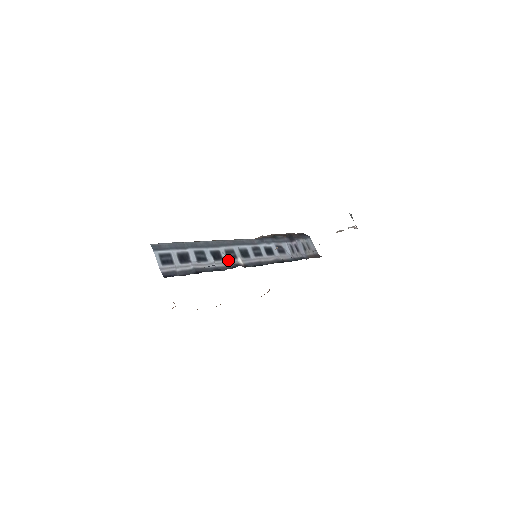
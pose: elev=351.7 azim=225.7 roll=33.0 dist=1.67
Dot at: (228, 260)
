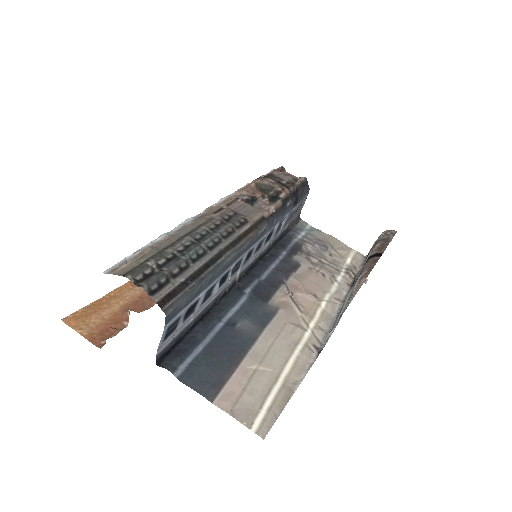
Dot at: (230, 279)
